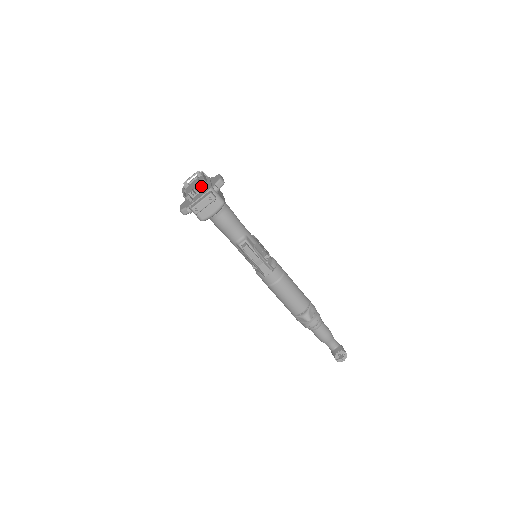
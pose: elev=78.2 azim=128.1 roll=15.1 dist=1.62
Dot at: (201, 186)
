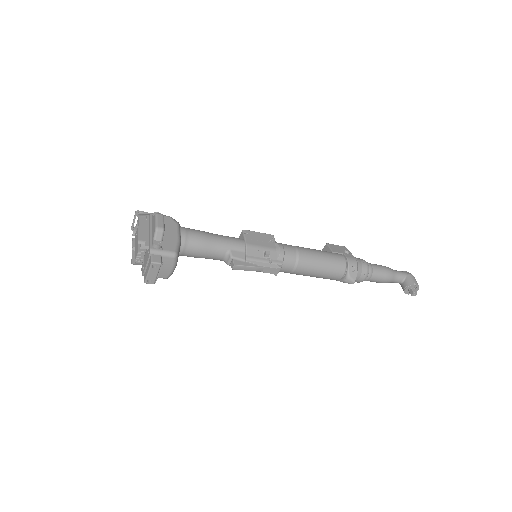
Dot at: (142, 247)
